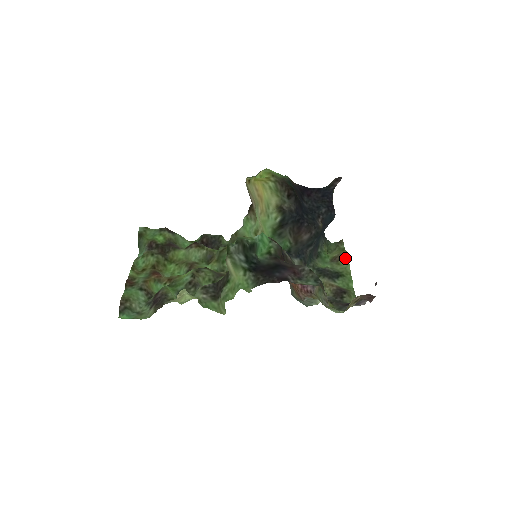
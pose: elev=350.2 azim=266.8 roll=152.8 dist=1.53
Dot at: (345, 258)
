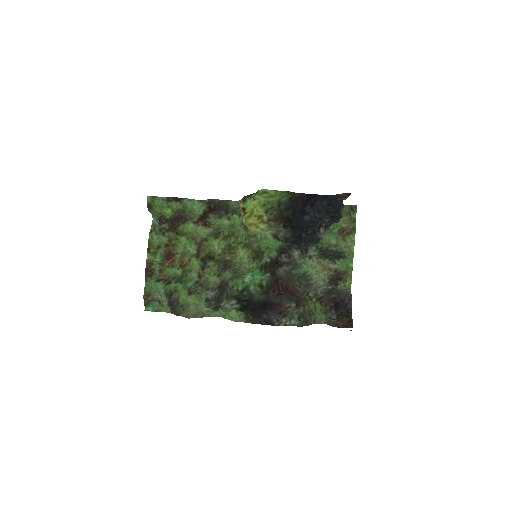
Dot at: (352, 235)
